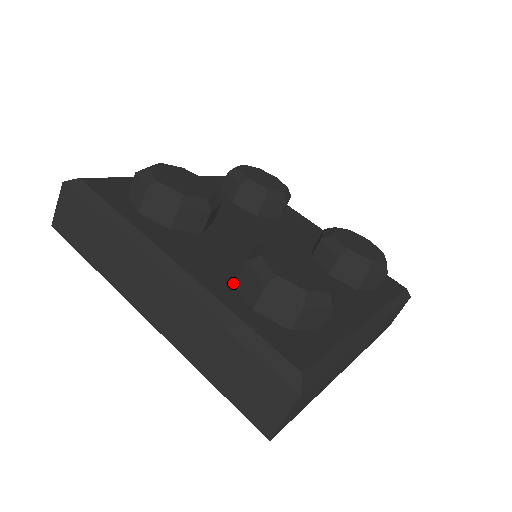
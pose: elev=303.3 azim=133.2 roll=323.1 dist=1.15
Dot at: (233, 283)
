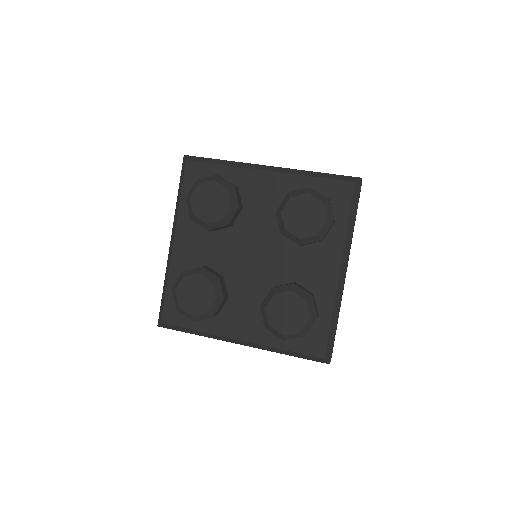
Dot at: occluded
